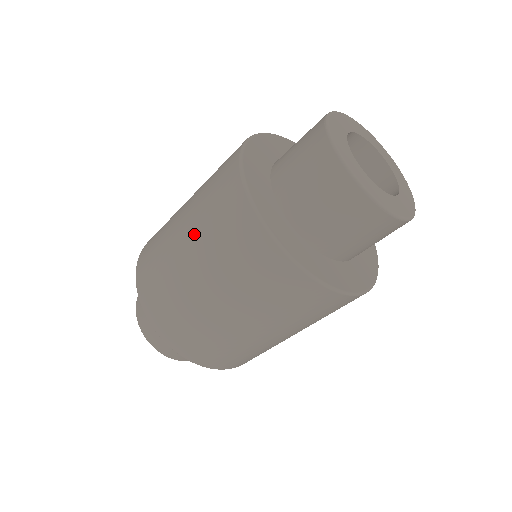
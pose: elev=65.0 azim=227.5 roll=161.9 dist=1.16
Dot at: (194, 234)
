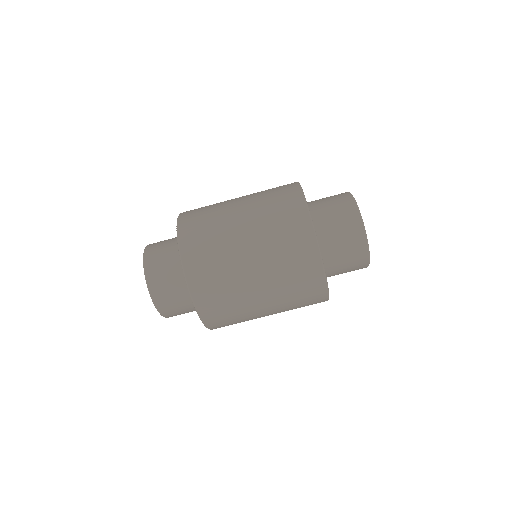
Dot at: (253, 211)
